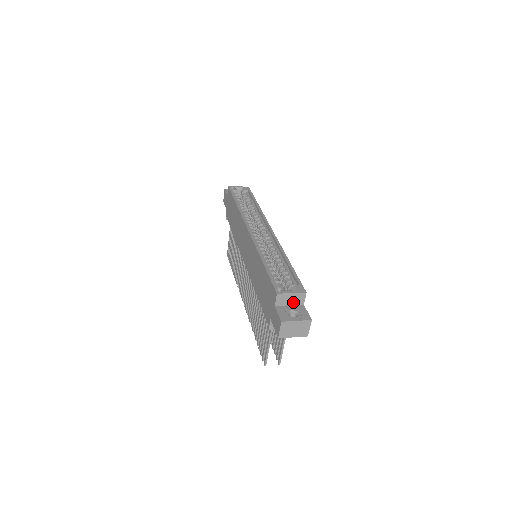
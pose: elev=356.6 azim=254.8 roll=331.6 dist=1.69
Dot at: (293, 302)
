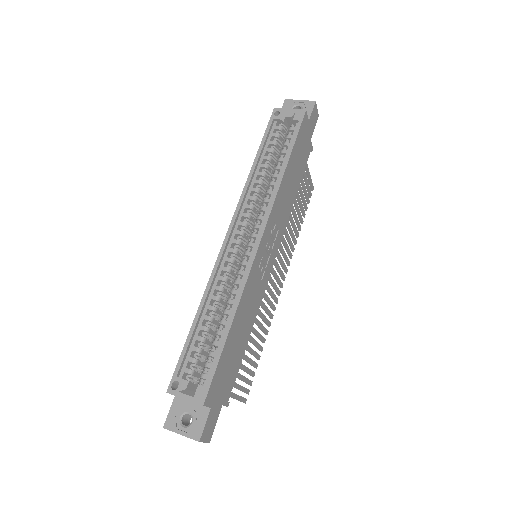
Dot at: occluded
